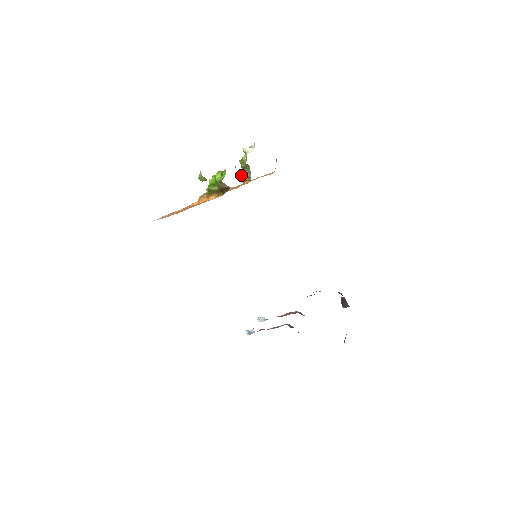
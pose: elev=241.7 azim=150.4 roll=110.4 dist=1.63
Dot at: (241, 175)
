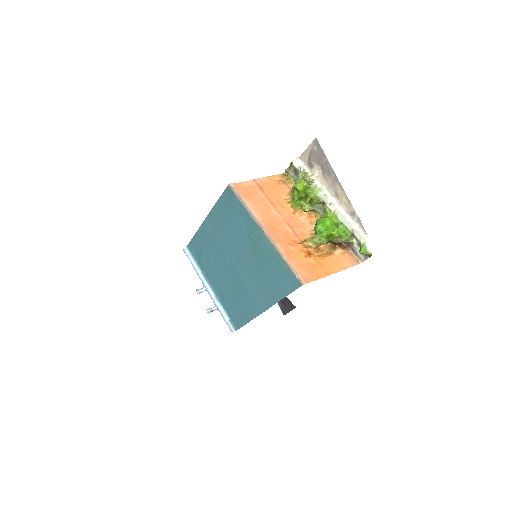
Dot at: (310, 208)
